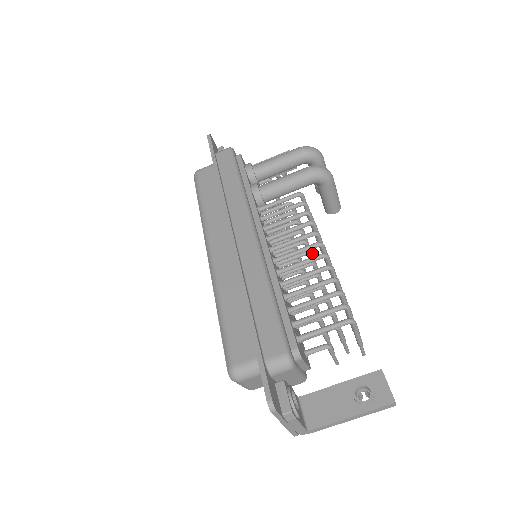
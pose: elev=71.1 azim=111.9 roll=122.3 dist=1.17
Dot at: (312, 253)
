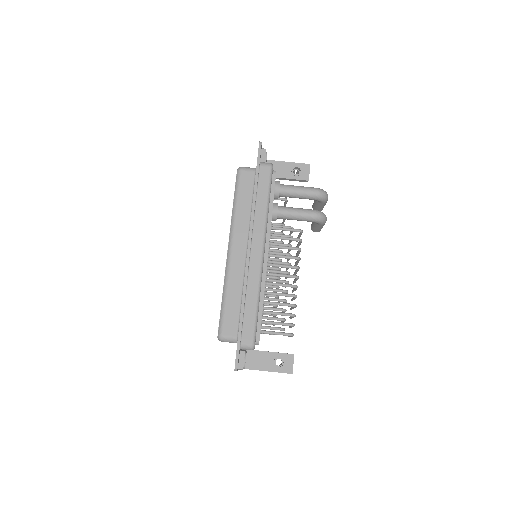
Dot at: occluded
